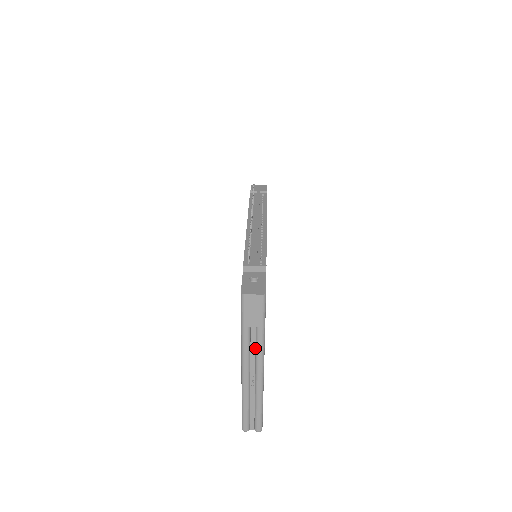
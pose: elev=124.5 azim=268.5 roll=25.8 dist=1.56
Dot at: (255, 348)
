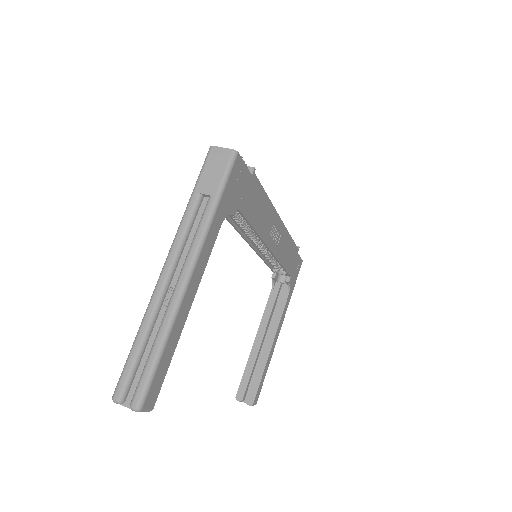
Dot at: (195, 235)
